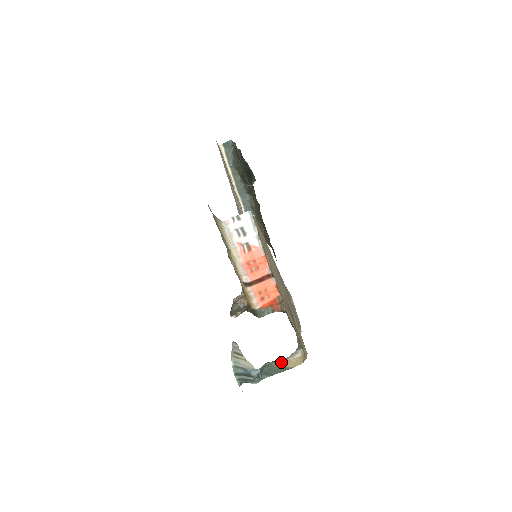
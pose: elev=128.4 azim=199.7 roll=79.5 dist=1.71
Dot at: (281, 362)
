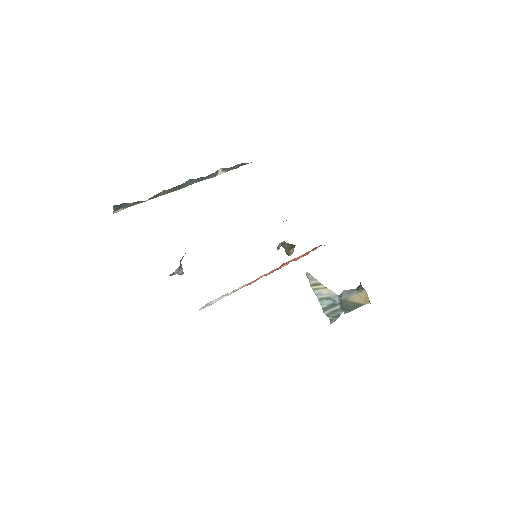
Dot at: (352, 298)
